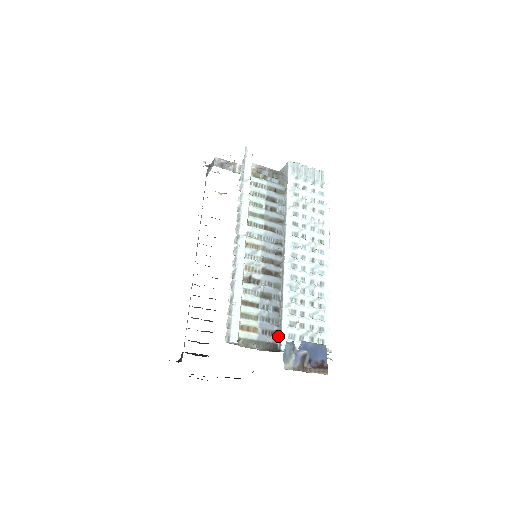
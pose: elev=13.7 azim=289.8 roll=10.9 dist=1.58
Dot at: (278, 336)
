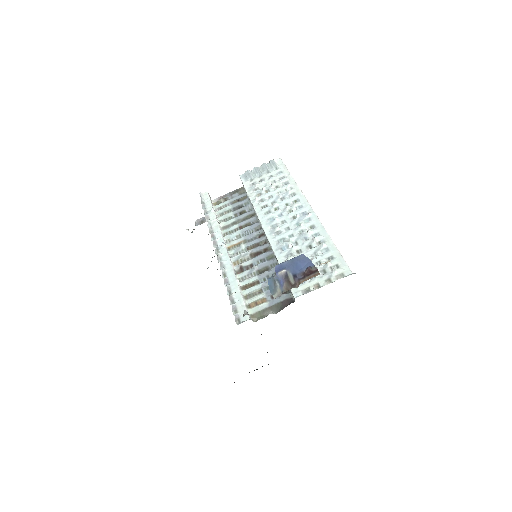
Dot at: (289, 291)
